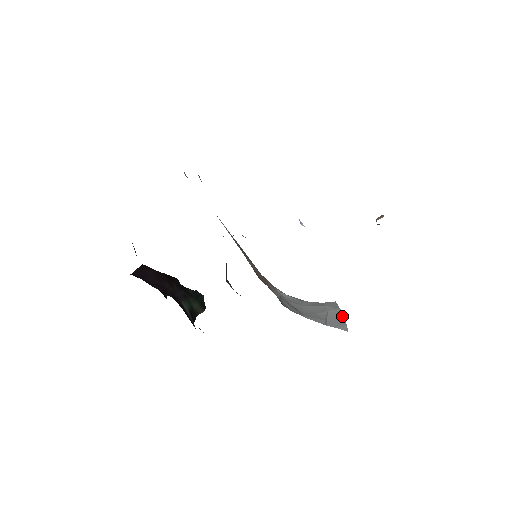
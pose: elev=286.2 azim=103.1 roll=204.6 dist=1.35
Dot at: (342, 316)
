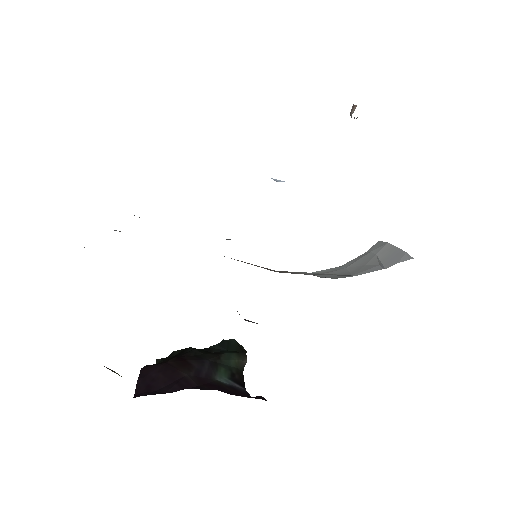
Dot at: (395, 248)
